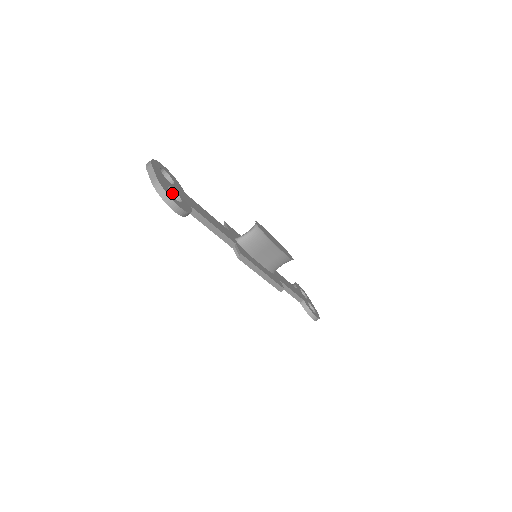
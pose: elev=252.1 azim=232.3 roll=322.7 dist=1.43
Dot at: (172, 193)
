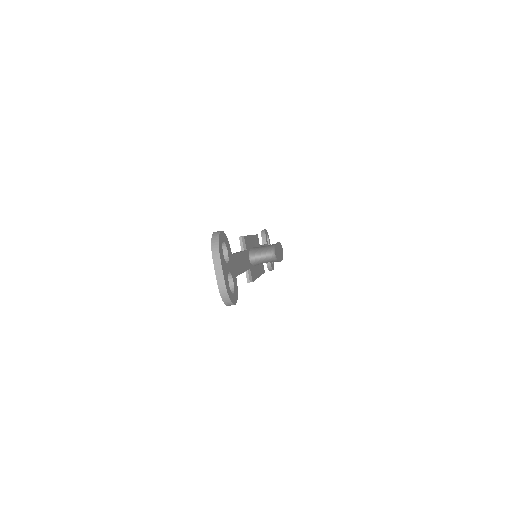
Dot at: occluded
